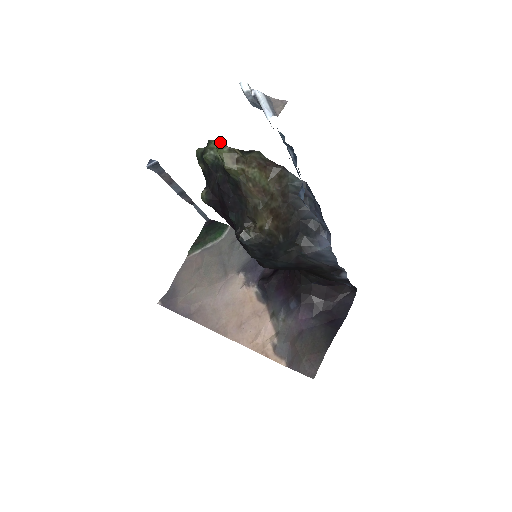
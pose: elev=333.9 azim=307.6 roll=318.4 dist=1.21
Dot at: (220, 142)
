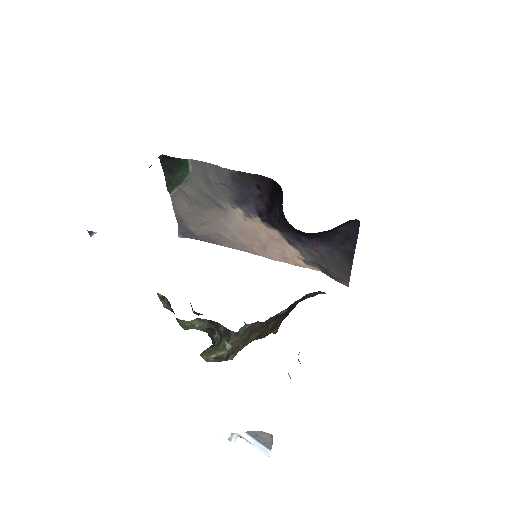
Dot at: (188, 321)
